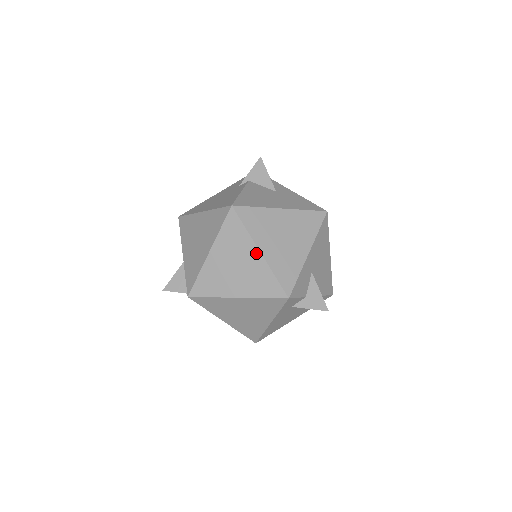
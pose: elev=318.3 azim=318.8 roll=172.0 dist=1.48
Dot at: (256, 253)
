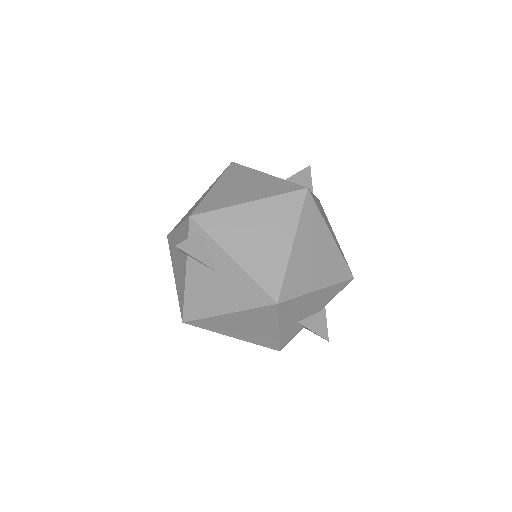
Dot at: (231, 336)
